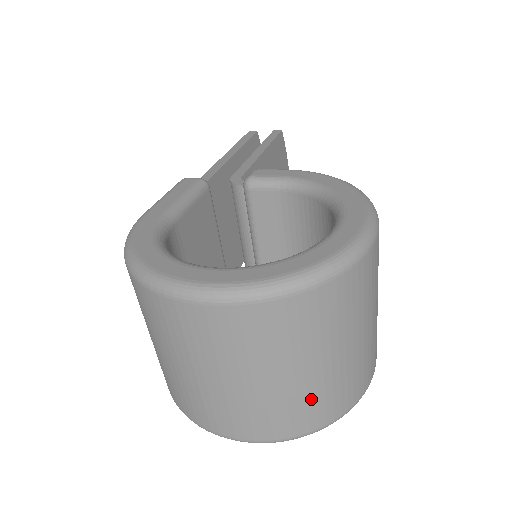
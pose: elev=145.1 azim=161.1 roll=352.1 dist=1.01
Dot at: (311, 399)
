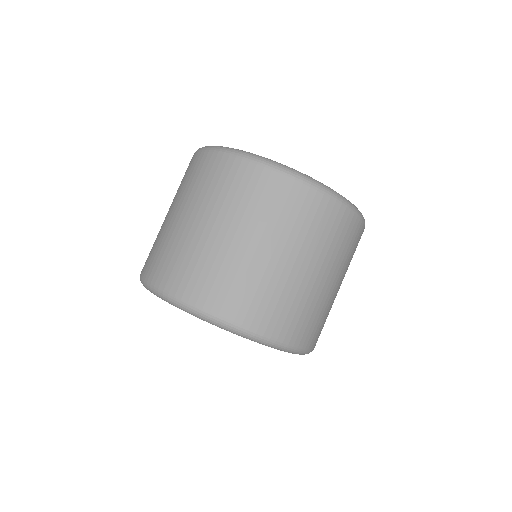
Dot at: (262, 288)
